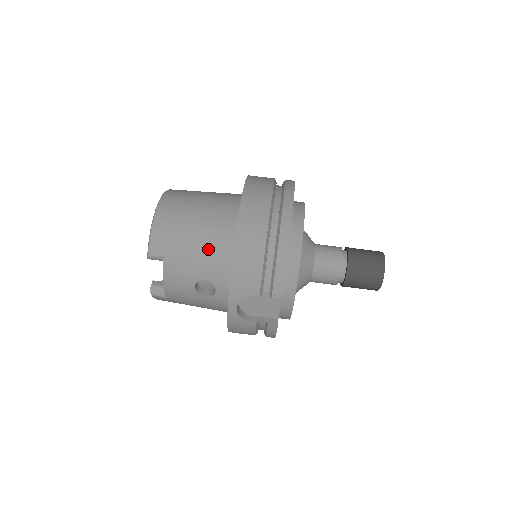
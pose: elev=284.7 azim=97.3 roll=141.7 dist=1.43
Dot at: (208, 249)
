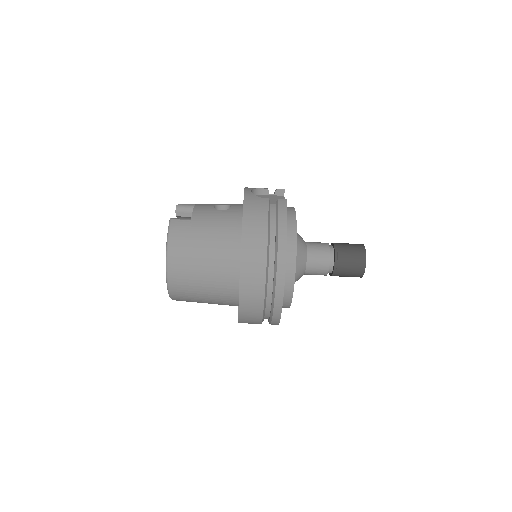
Dot at: (218, 304)
